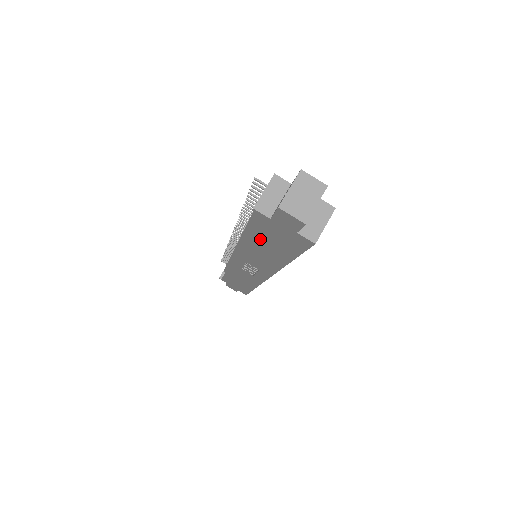
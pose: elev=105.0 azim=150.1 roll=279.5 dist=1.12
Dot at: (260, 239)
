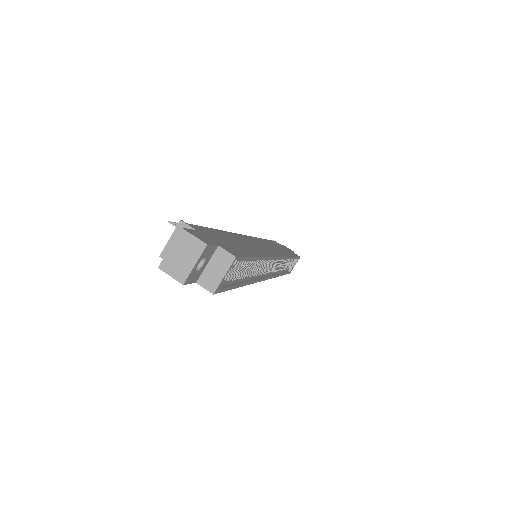
Dot at: occluded
